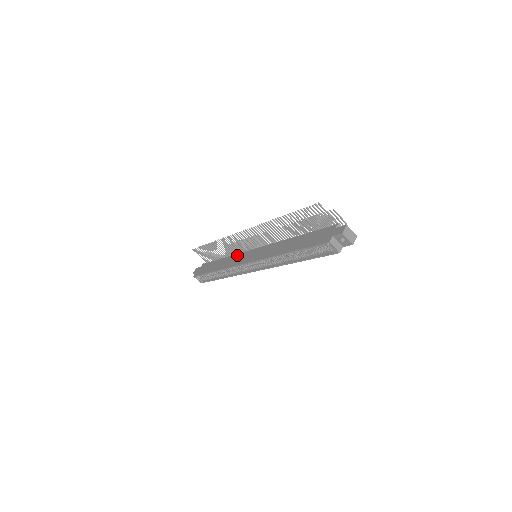
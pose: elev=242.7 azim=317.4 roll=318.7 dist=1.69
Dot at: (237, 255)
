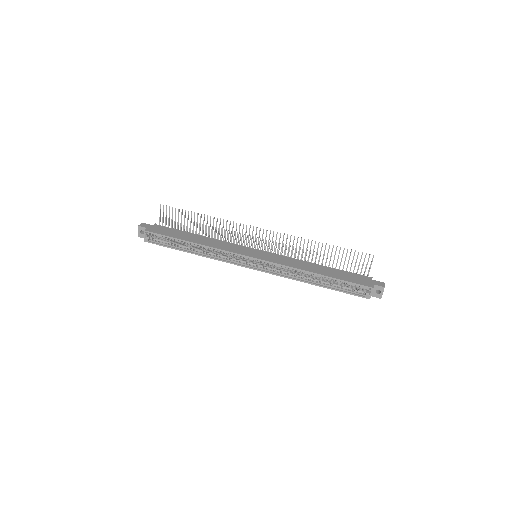
Dot at: (228, 243)
